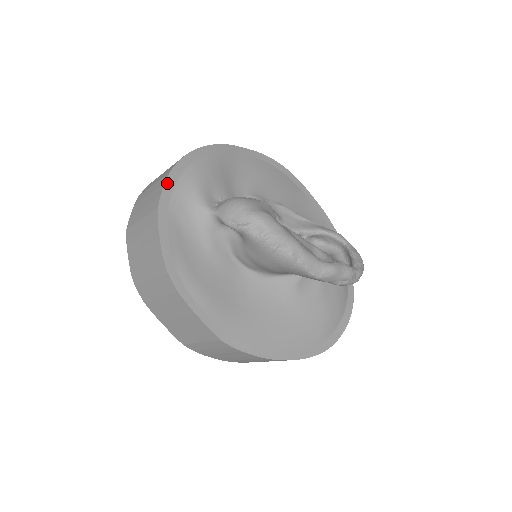
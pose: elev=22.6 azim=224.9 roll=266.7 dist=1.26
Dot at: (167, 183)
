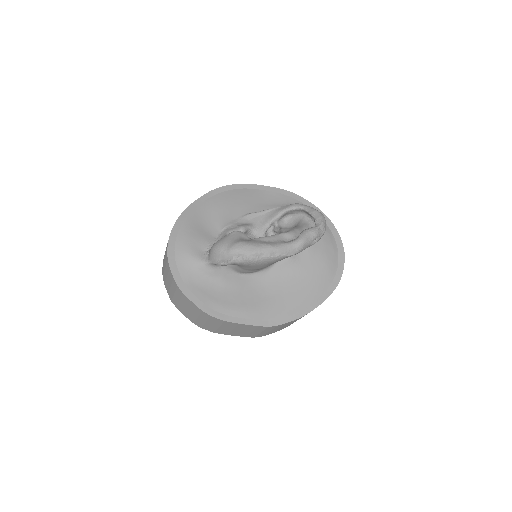
Dot at: (171, 268)
